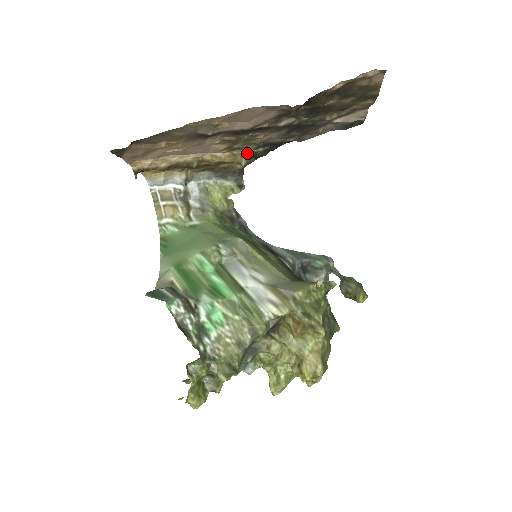
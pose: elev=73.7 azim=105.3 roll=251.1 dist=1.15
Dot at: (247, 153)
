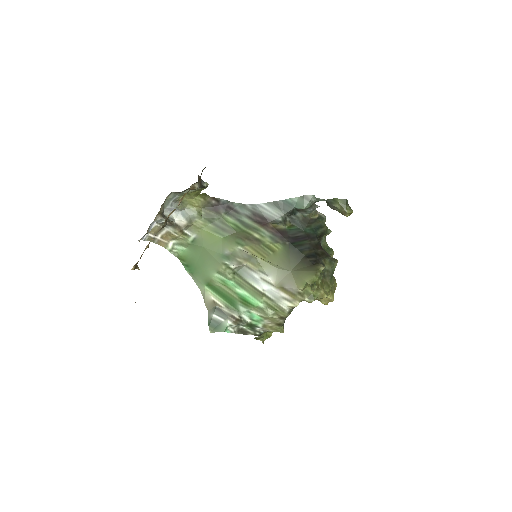
Dot at: (196, 183)
